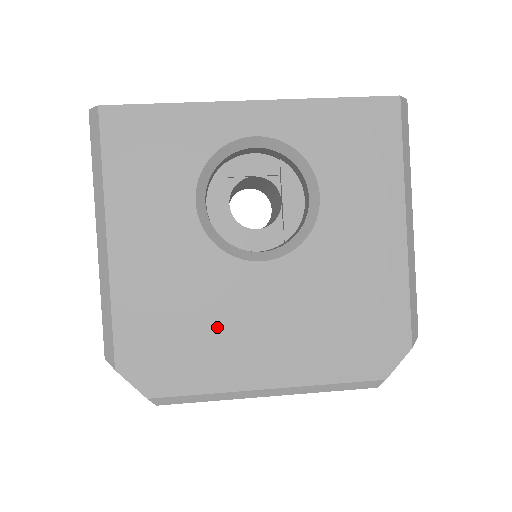
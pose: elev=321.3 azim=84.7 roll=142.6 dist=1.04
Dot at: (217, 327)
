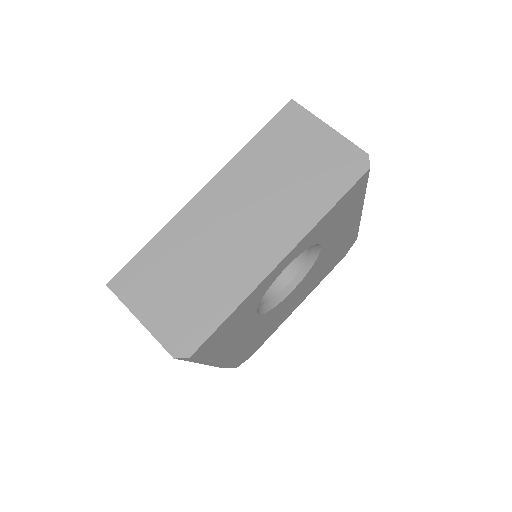
Dot at: (276, 320)
